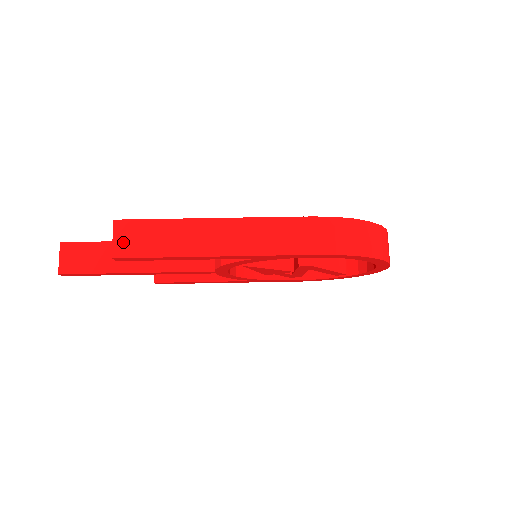
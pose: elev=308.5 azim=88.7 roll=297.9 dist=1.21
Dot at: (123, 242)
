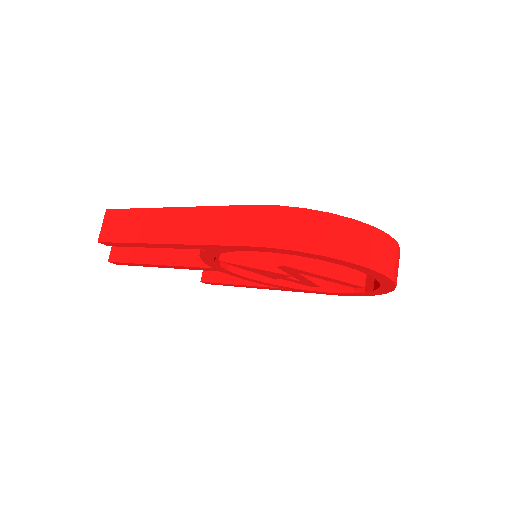
Dot at: (107, 228)
